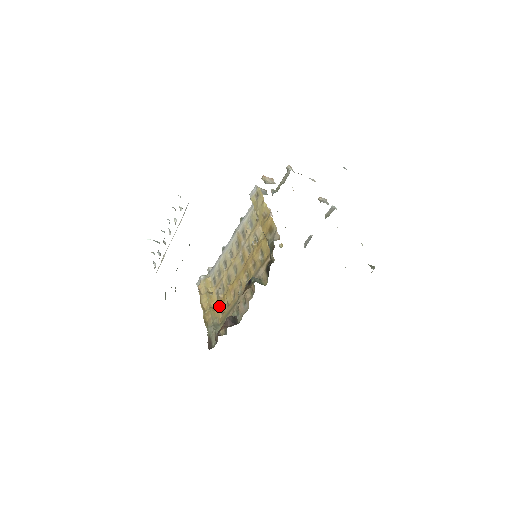
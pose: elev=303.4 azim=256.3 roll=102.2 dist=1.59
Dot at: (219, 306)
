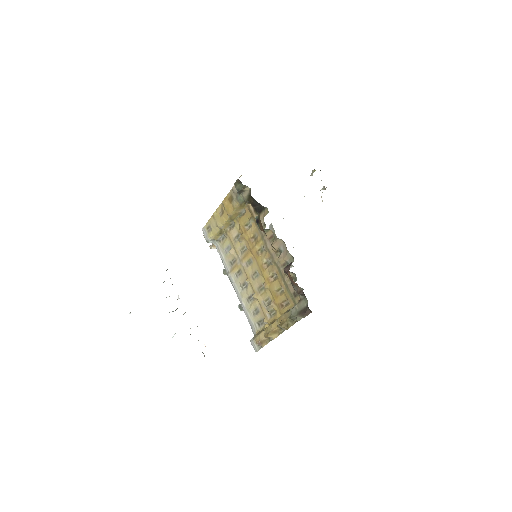
Dot at: (280, 308)
